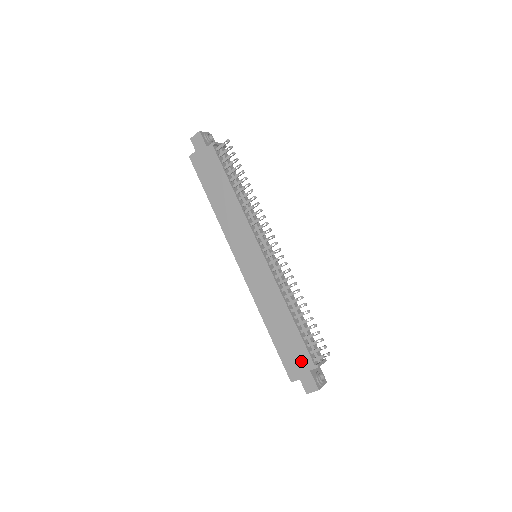
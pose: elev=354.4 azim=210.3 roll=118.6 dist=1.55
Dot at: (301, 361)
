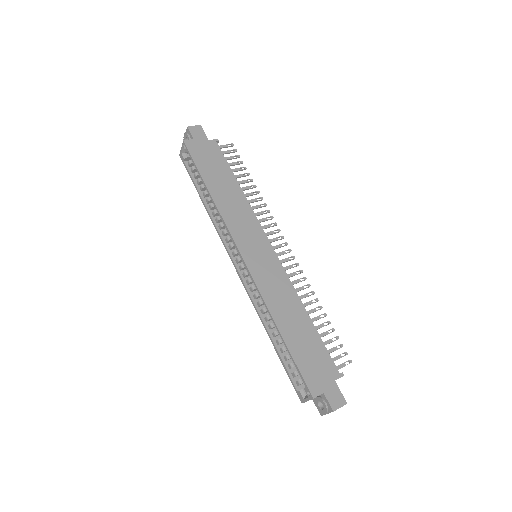
Dot at: (324, 369)
